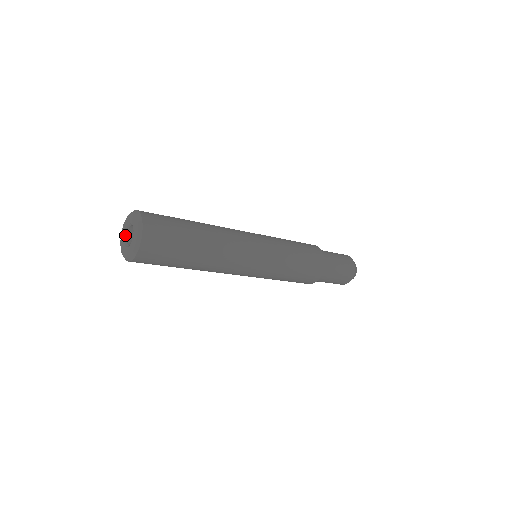
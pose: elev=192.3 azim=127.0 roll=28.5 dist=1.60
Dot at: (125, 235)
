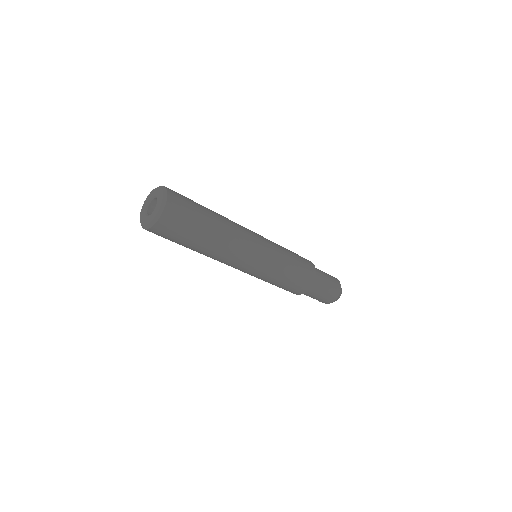
Dot at: (147, 206)
